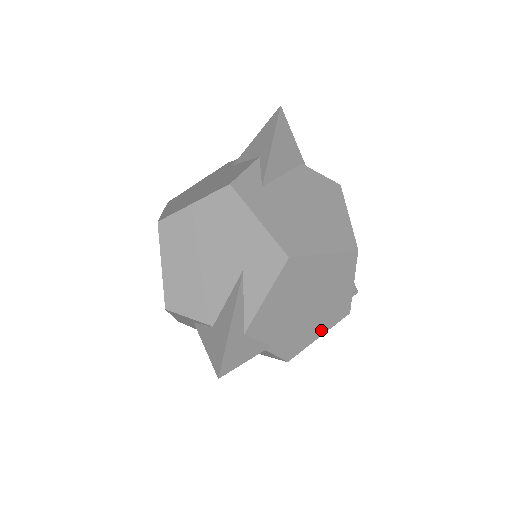
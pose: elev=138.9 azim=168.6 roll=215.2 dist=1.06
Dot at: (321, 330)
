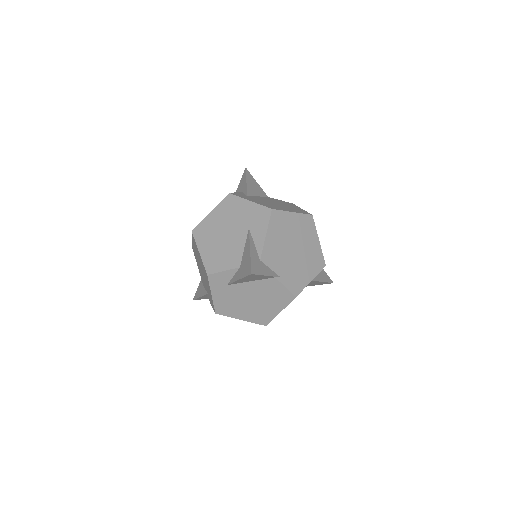
Dot at: (310, 275)
